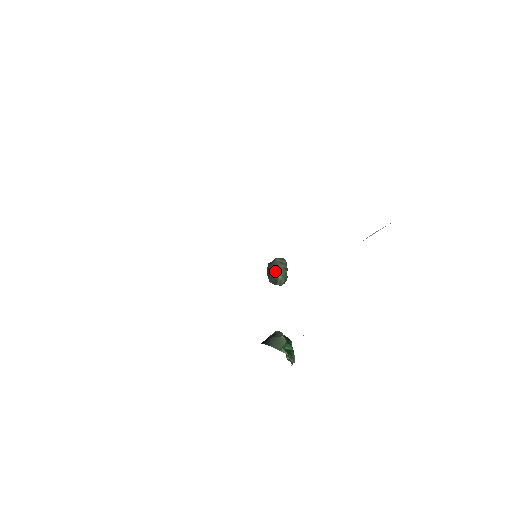
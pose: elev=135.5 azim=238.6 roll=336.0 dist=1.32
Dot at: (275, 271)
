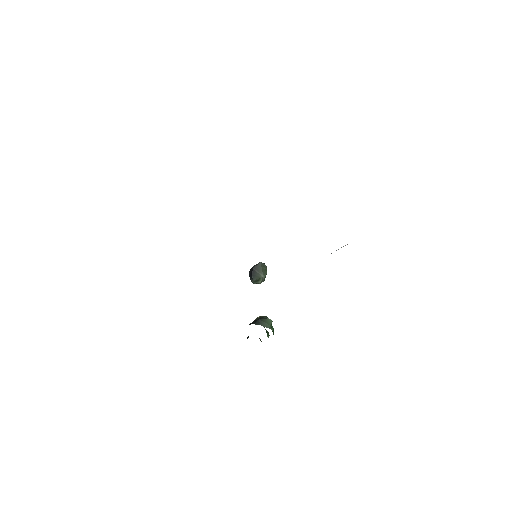
Dot at: (259, 271)
